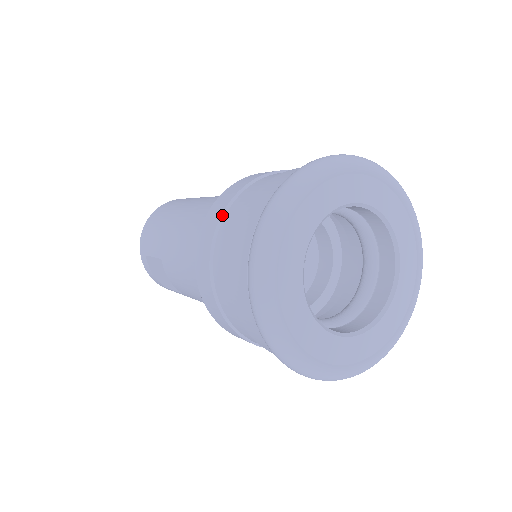
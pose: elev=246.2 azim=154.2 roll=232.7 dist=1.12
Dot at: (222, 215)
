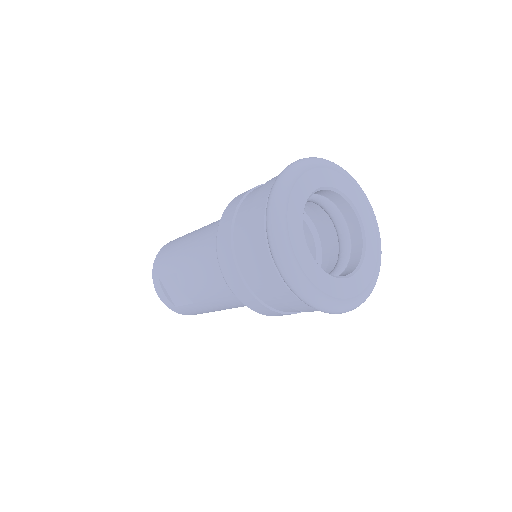
Dot at: (237, 207)
